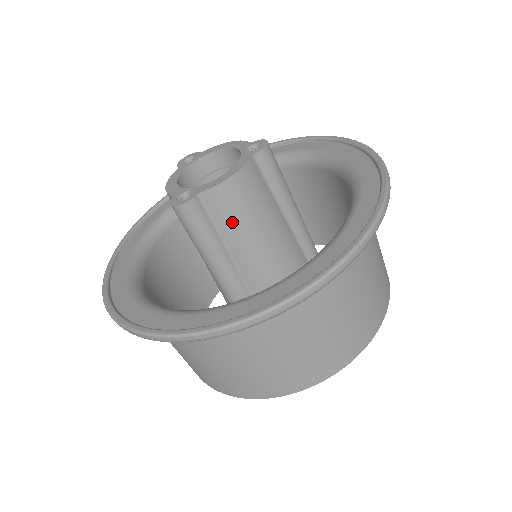
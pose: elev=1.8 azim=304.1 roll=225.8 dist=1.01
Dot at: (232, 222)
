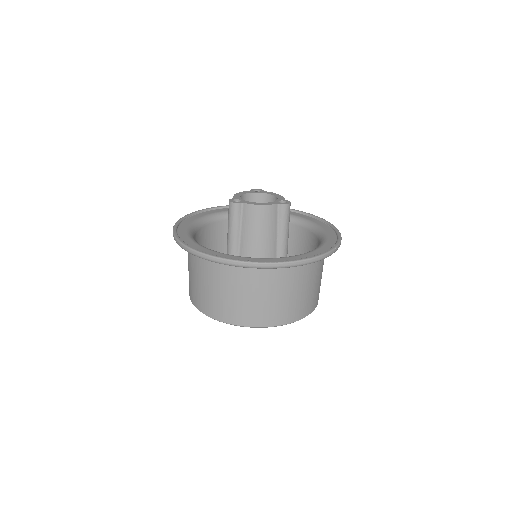
Dot at: (249, 225)
